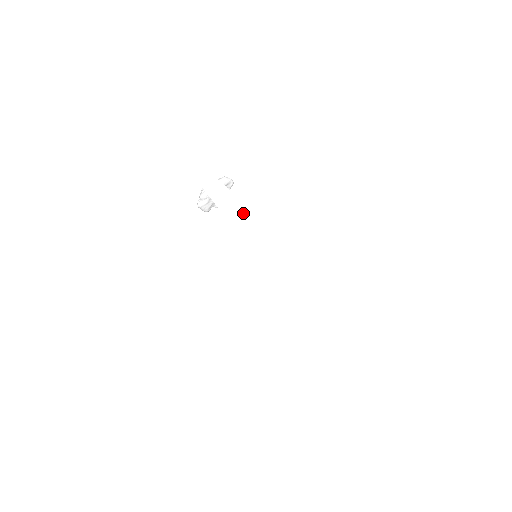
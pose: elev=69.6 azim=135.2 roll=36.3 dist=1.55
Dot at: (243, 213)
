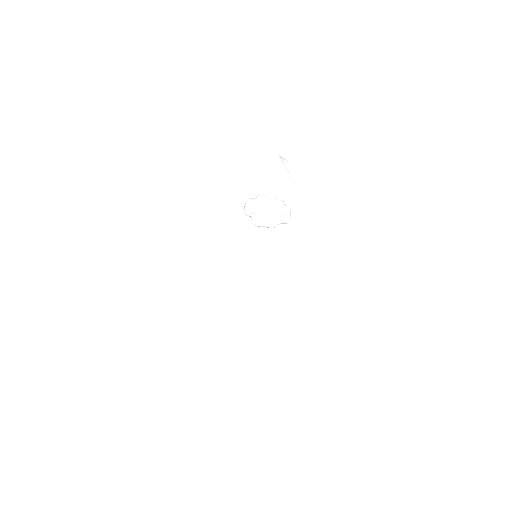
Dot at: (315, 193)
